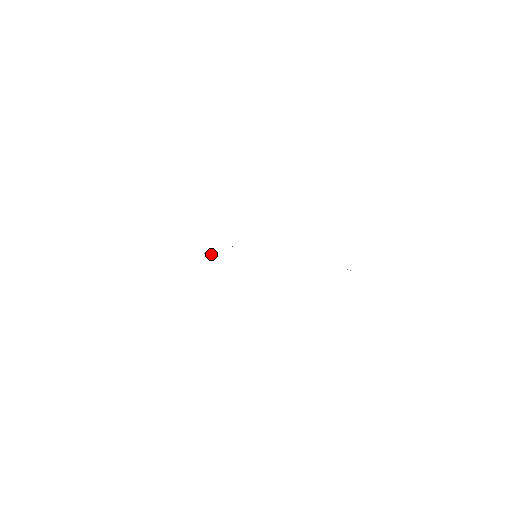
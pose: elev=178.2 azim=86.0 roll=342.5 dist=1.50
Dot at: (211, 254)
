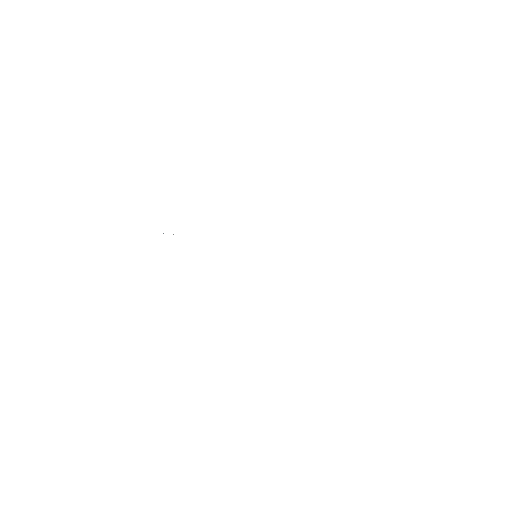
Dot at: occluded
